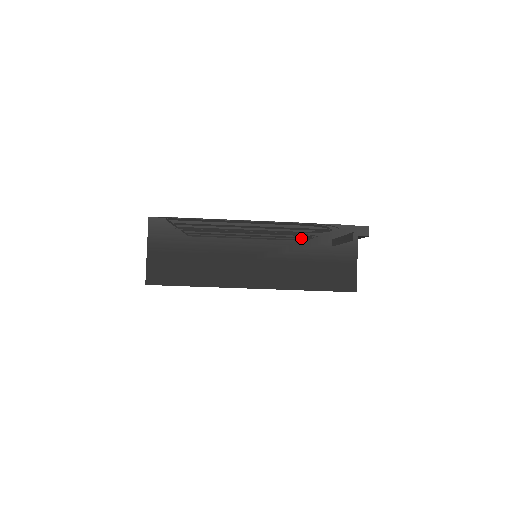
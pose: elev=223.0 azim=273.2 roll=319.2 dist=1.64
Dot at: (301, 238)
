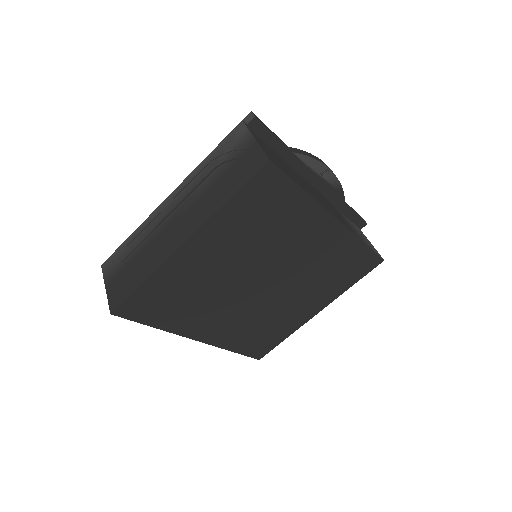
Dot at: (204, 173)
